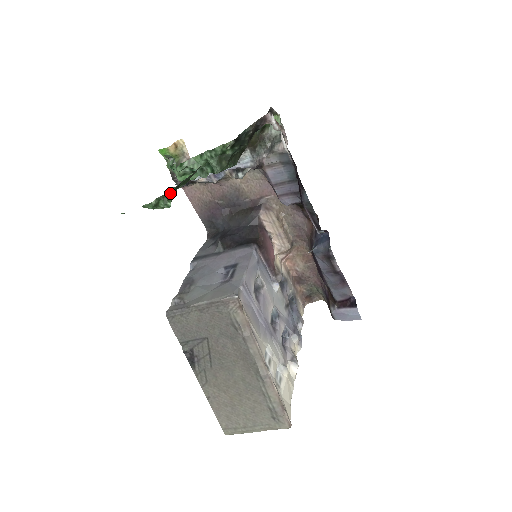
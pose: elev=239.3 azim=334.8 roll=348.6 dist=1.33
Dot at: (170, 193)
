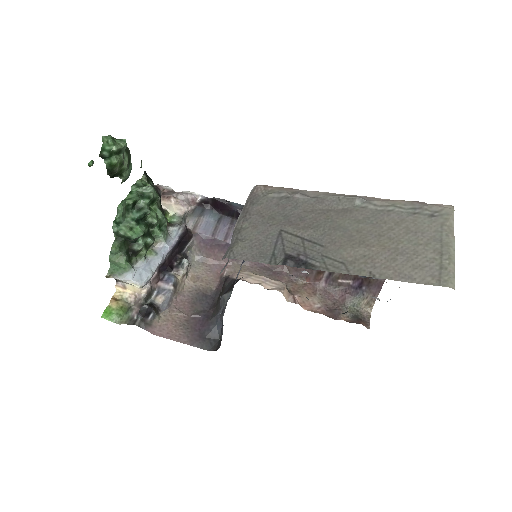
Dot at: occluded
